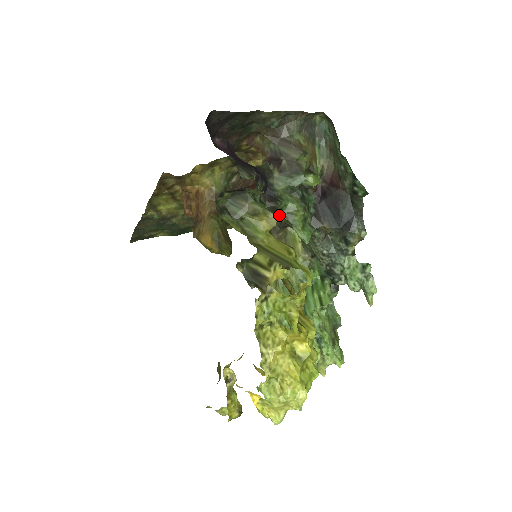
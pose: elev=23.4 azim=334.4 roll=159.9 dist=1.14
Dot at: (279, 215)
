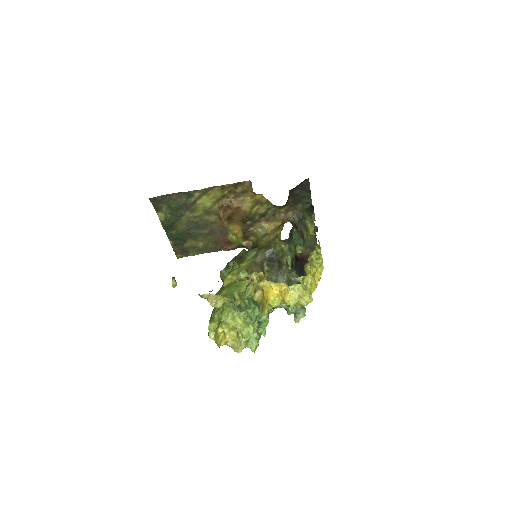
Dot at: (286, 246)
